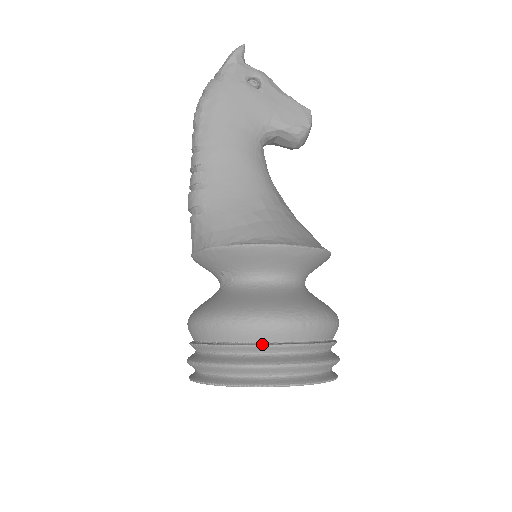
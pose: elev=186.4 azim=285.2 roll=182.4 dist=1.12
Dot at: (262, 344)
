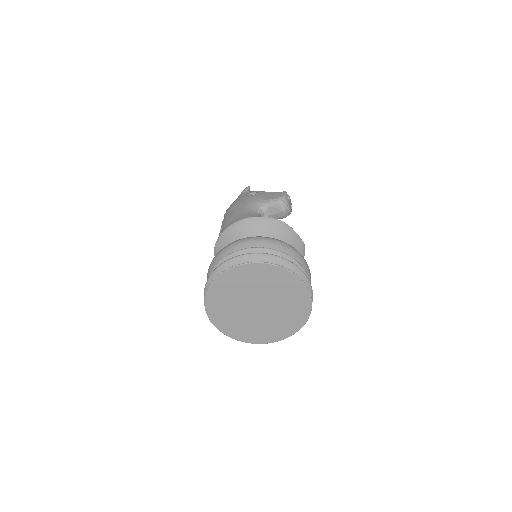
Dot at: (229, 254)
